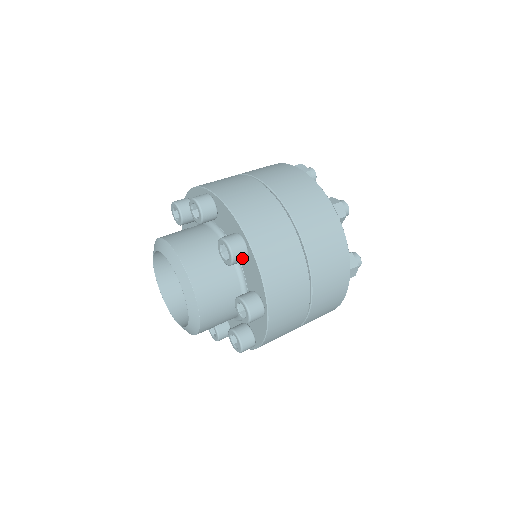
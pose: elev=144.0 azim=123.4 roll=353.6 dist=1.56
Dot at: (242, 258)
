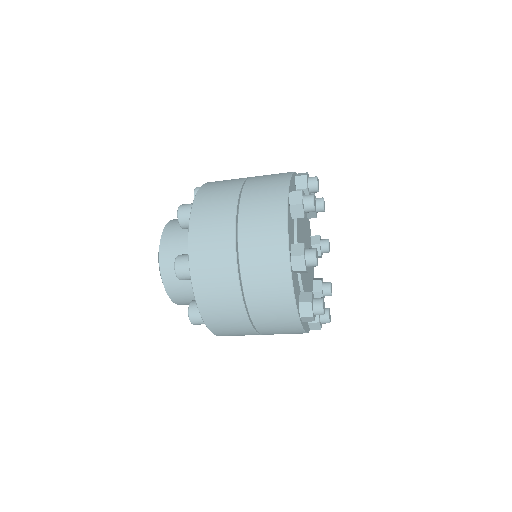
Dot at: (187, 220)
